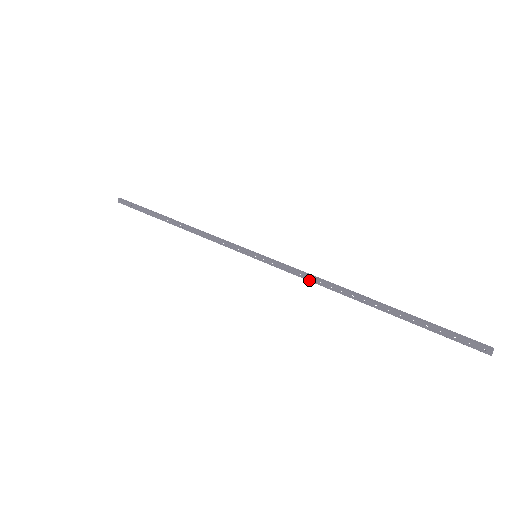
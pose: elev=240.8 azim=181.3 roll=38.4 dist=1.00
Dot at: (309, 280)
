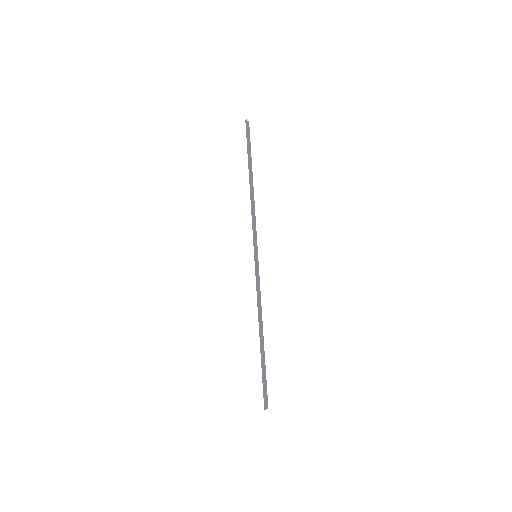
Dot at: (259, 298)
